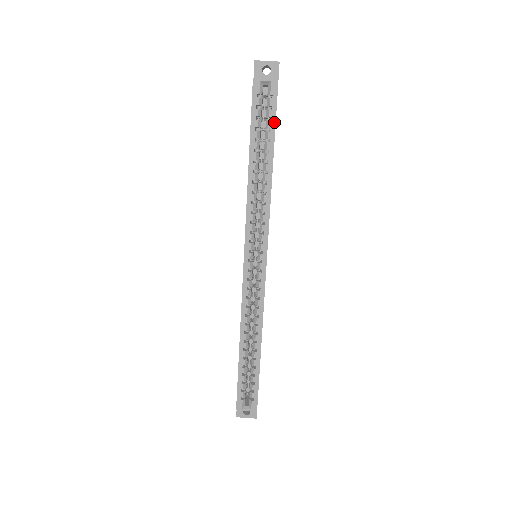
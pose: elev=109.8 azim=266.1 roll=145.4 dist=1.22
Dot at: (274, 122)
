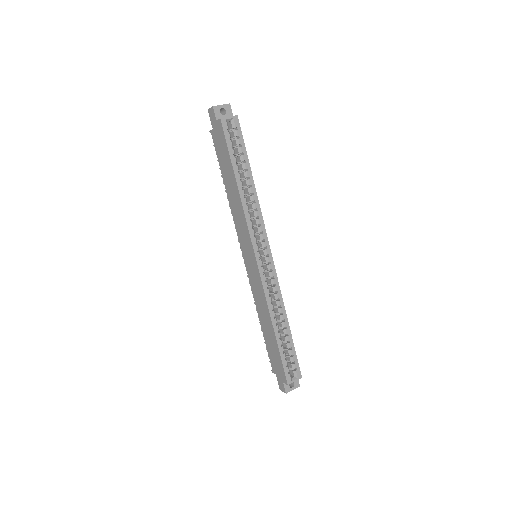
Dot at: (244, 147)
